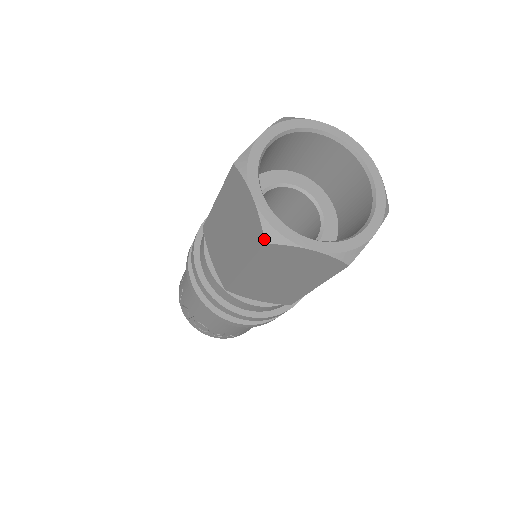
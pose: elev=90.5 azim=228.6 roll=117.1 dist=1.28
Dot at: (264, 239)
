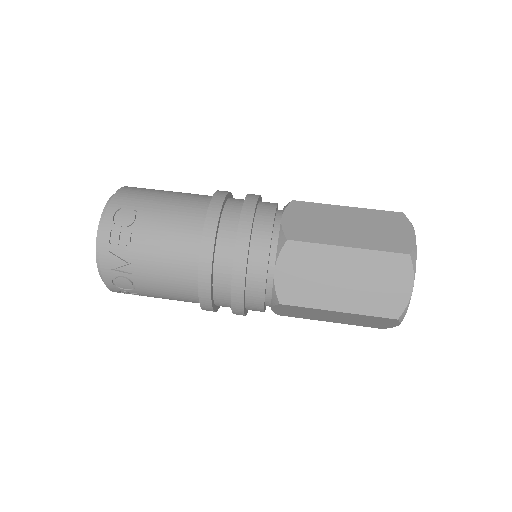
Dot at: (400, 317)
